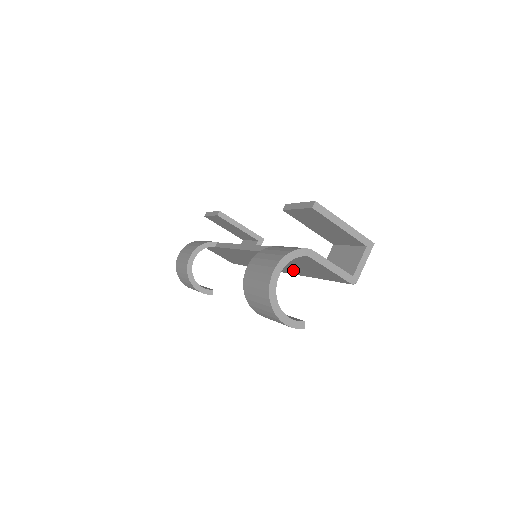
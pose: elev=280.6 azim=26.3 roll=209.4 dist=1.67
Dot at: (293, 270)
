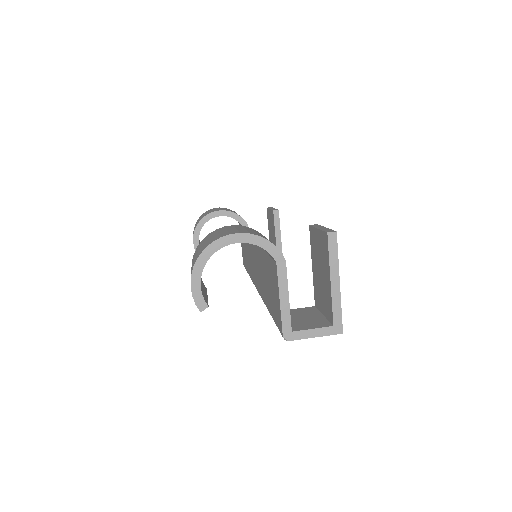
Dot at: occluded
